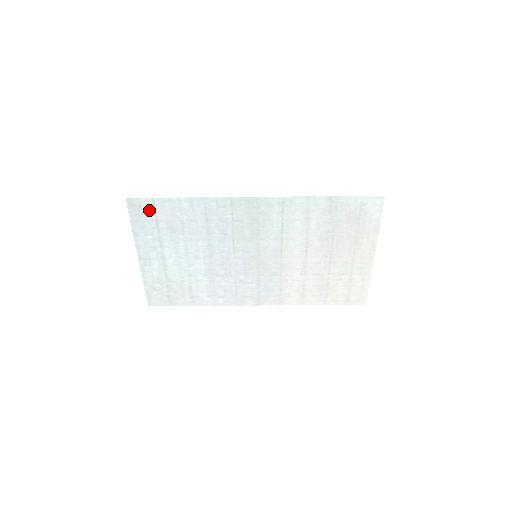
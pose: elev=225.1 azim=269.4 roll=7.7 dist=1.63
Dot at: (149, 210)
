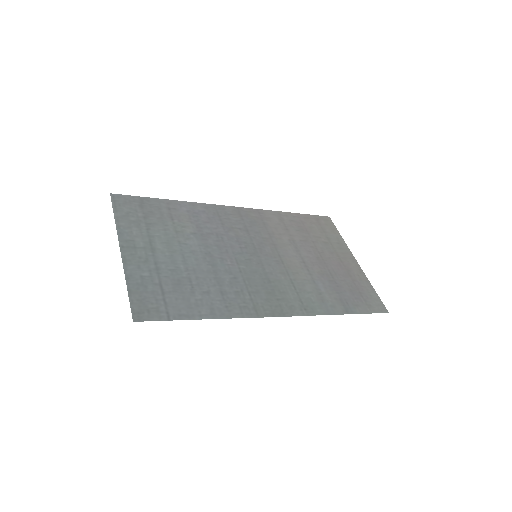
Dot at: (158, 306)
